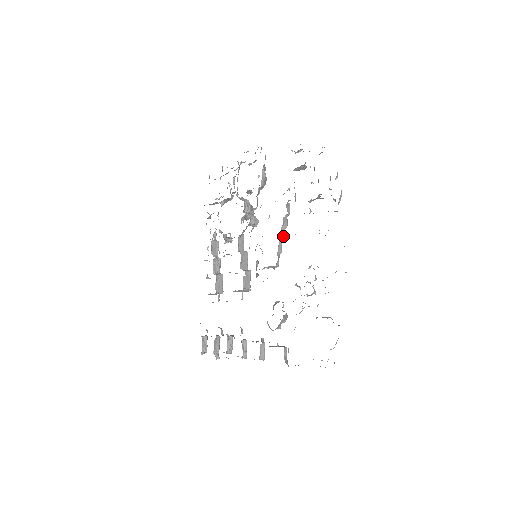
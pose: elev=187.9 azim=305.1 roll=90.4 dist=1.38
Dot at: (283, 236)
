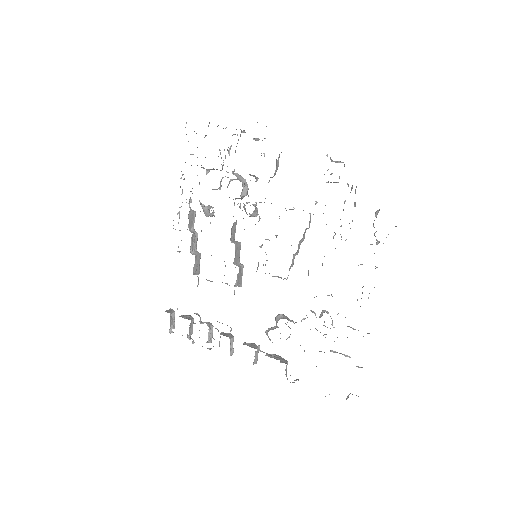
Dot at: (298, 250)
